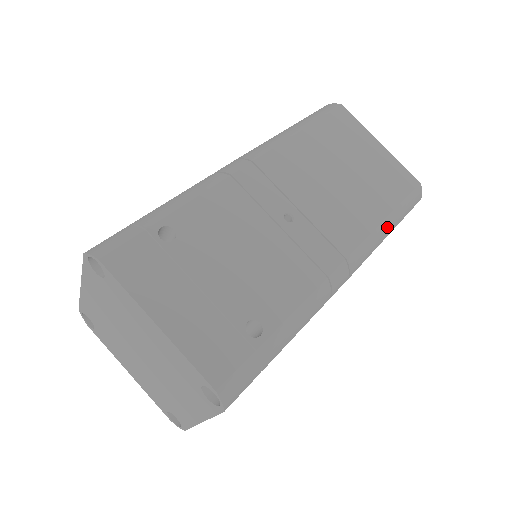
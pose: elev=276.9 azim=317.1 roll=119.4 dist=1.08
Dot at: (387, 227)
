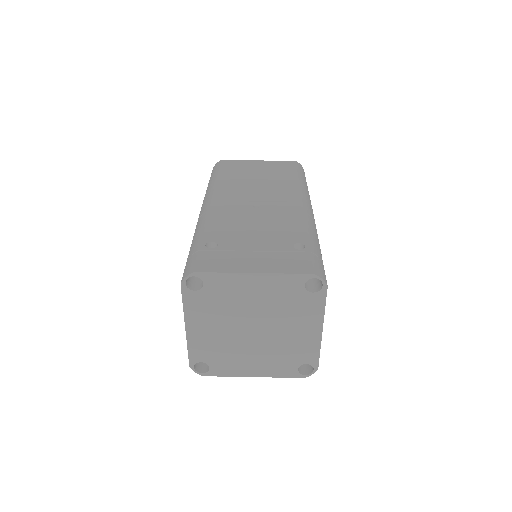
Dot at: (304, 184)
